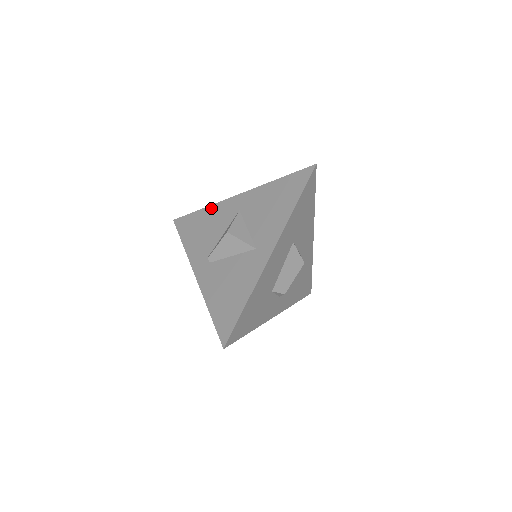
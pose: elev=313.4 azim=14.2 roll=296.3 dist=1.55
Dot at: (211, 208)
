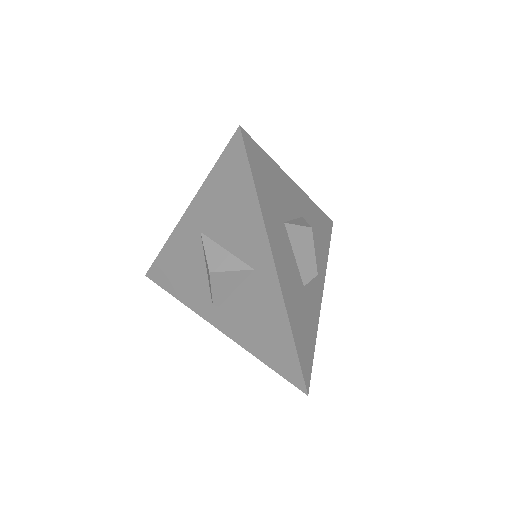
Dot at: (170, 244)
